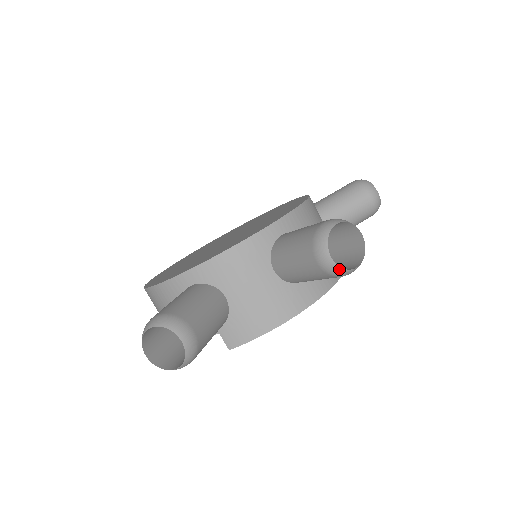
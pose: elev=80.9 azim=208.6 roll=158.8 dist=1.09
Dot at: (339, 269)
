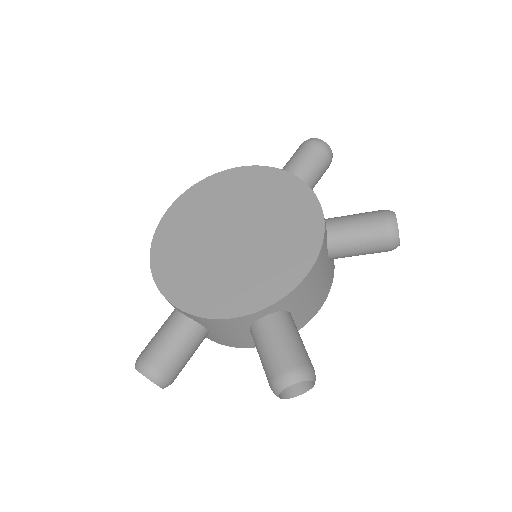
Dot at: (284, 398)
